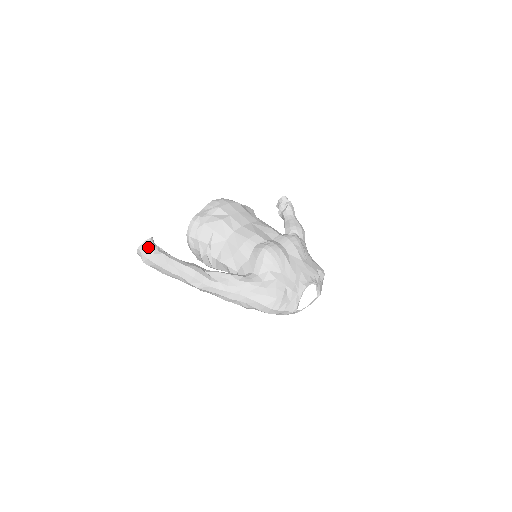
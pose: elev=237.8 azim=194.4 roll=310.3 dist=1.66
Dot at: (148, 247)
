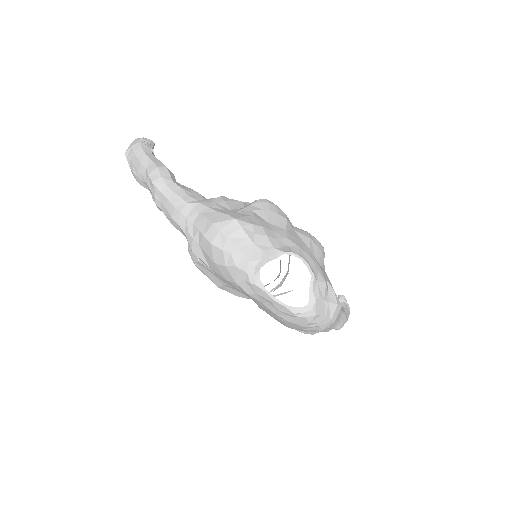
Dot at: (141, 138)
